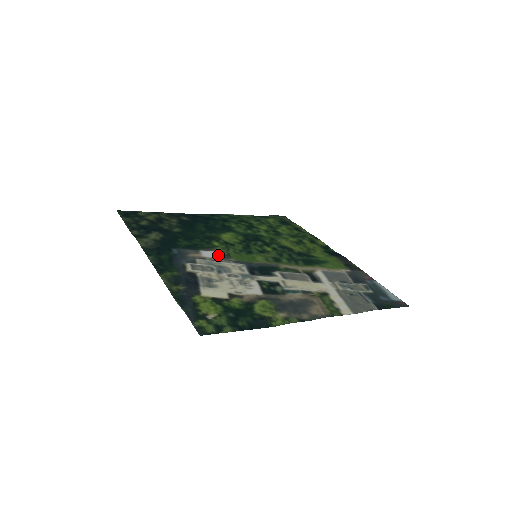
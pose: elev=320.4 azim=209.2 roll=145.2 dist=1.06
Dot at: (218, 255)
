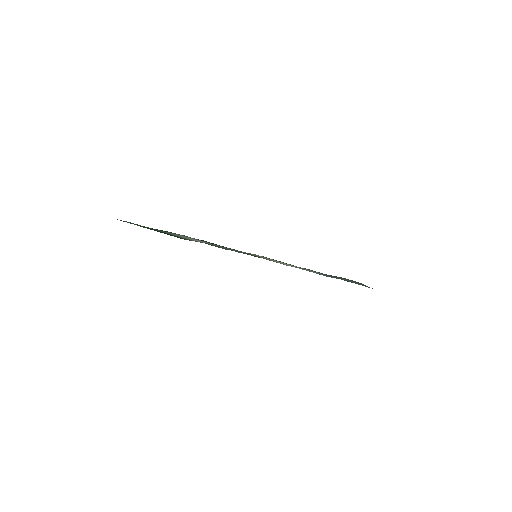
Dot at: occluded
